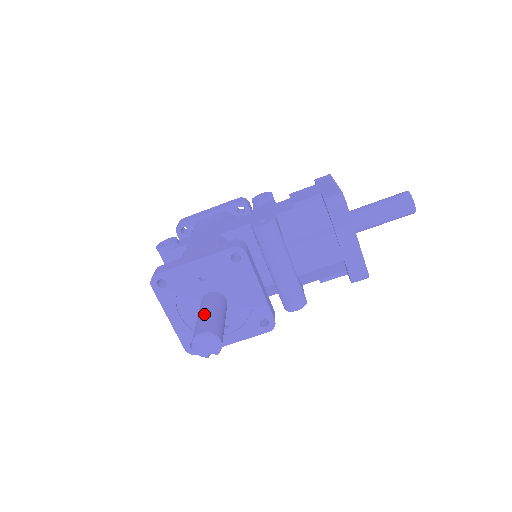
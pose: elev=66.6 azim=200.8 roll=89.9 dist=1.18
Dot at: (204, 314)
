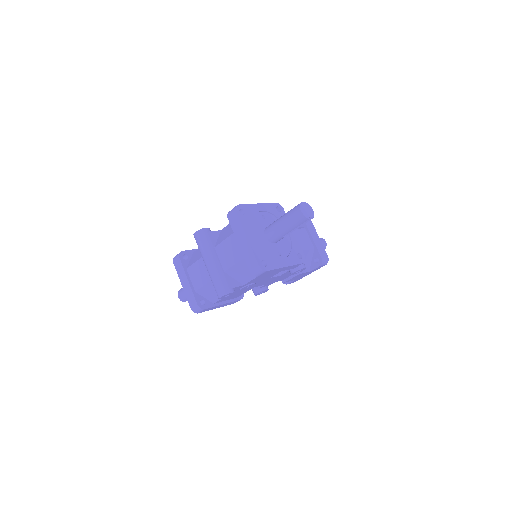
Dot at: occluded
